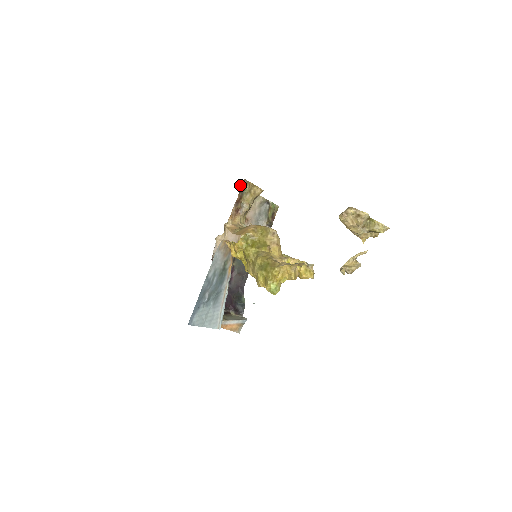
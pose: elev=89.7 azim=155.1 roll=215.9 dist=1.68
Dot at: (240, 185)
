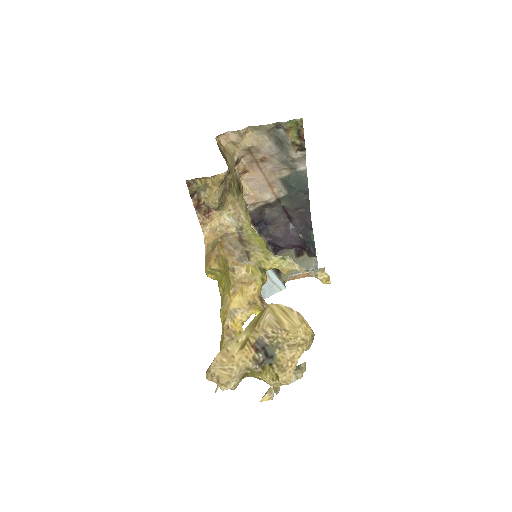
Dot at: (219, 136)
